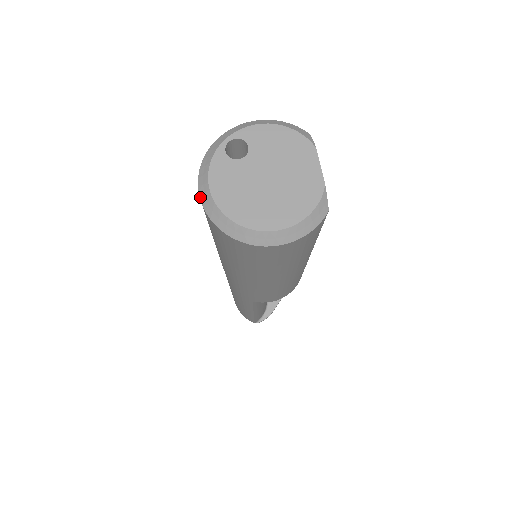
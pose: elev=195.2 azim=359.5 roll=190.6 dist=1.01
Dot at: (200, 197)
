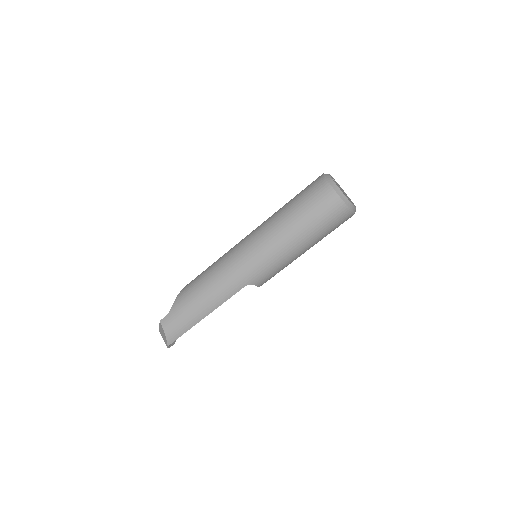
Dot at: (332, 186)
